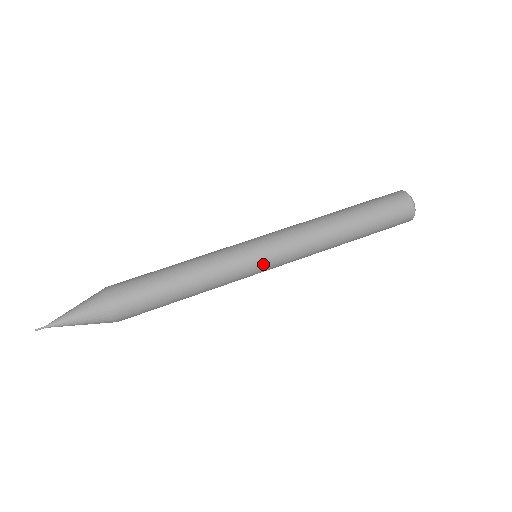
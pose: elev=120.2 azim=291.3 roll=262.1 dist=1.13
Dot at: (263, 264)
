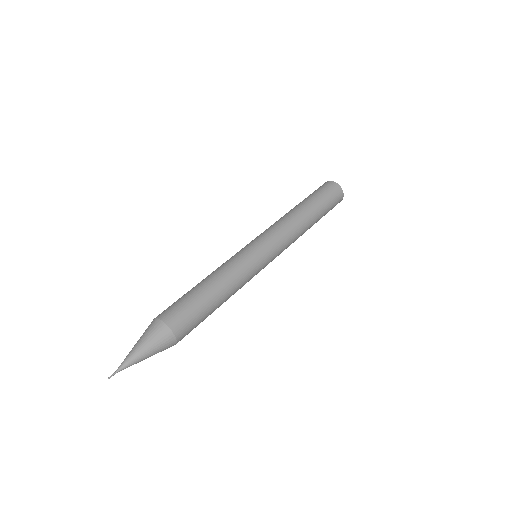
Dot at: (263, 250)
